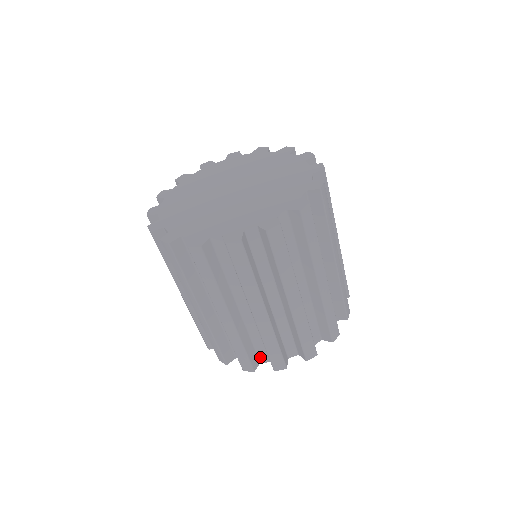
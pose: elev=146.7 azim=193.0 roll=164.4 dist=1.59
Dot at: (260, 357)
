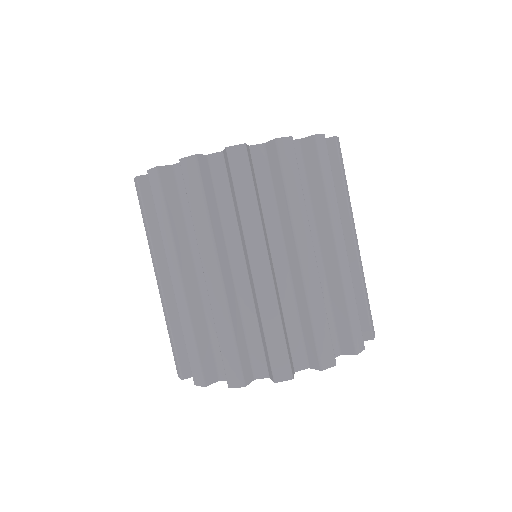
Dot at: occluded
